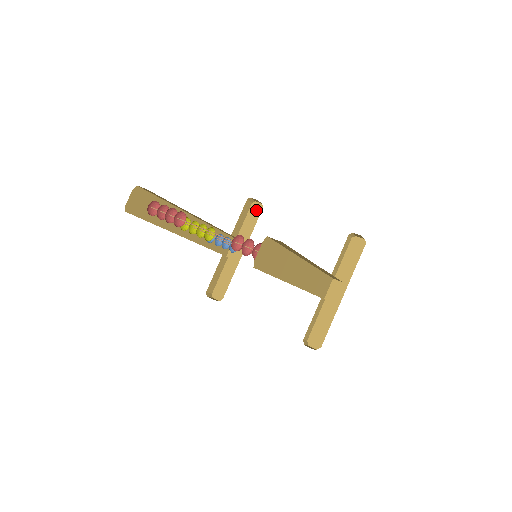
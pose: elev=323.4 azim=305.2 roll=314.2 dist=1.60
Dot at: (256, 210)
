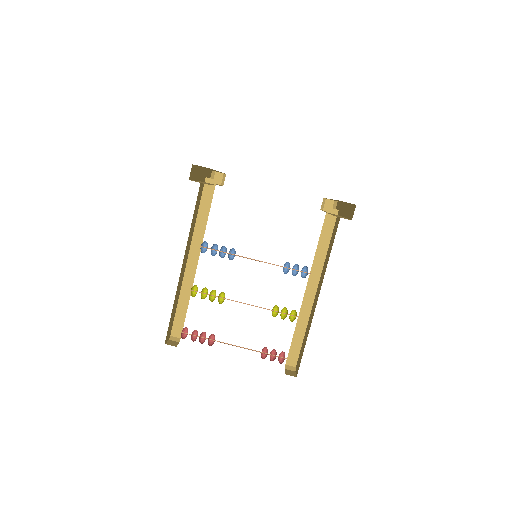
Dot at: occluded
